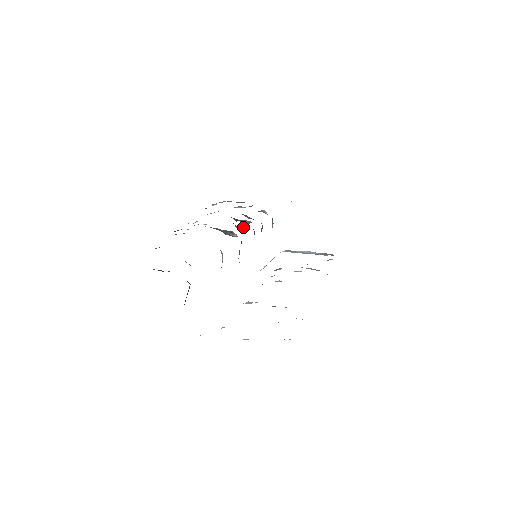
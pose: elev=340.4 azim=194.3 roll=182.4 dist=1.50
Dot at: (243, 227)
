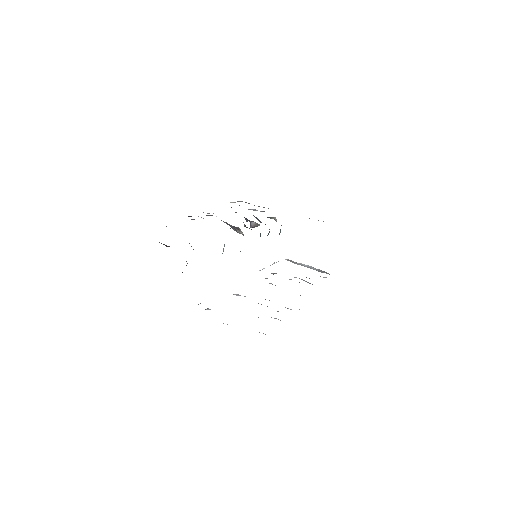
Dot at: occluded
